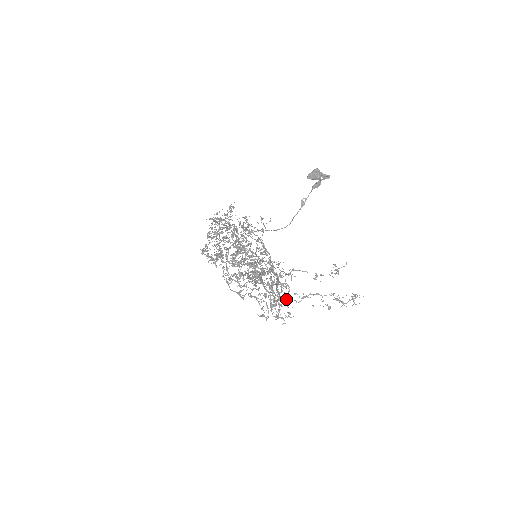
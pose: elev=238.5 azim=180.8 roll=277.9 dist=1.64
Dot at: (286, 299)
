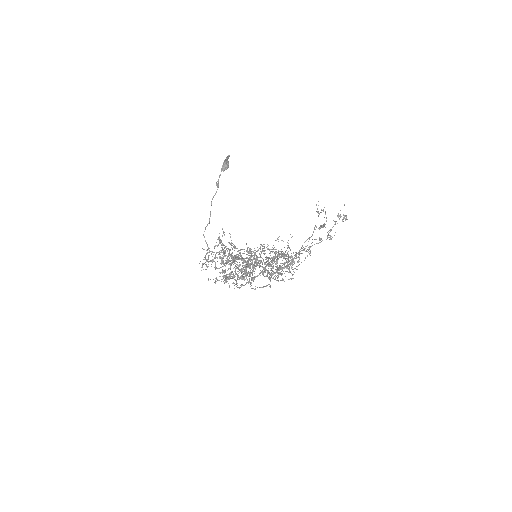
Dot at: occluded
